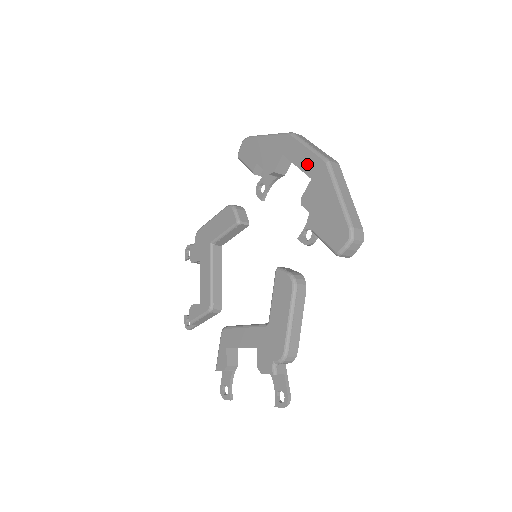
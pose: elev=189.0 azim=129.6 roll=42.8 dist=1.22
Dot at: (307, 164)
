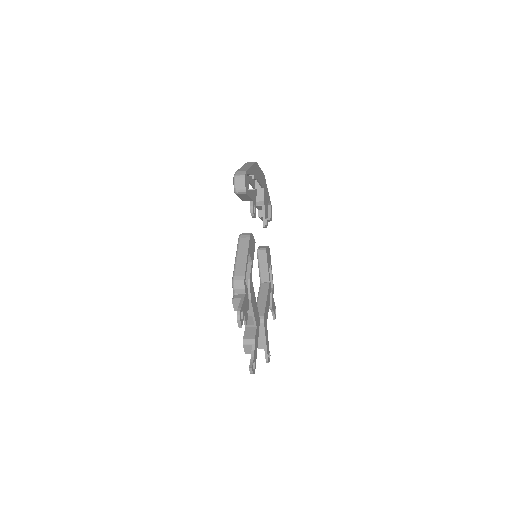
Dot at: occluded
